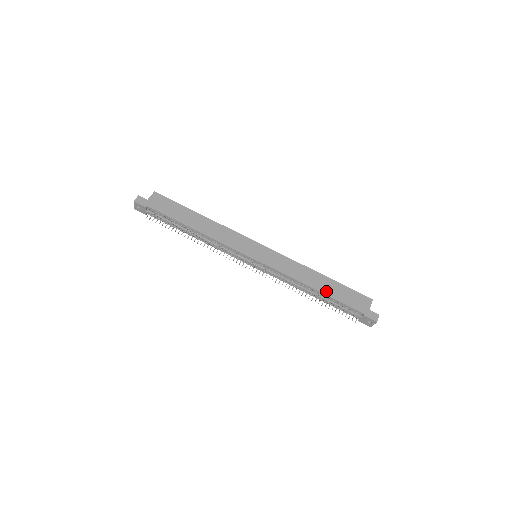
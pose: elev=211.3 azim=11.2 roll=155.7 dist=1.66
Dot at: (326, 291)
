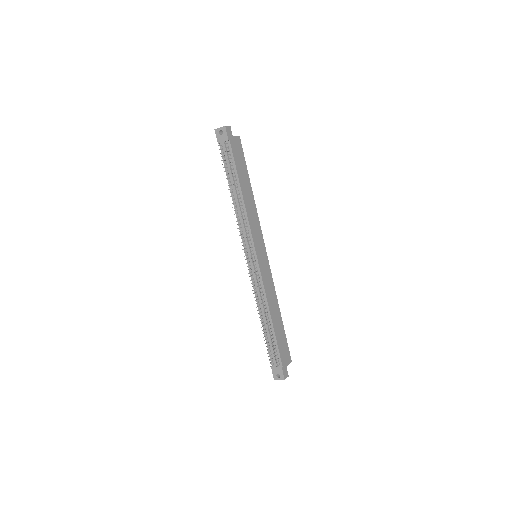
Dot at: (276, 327)
